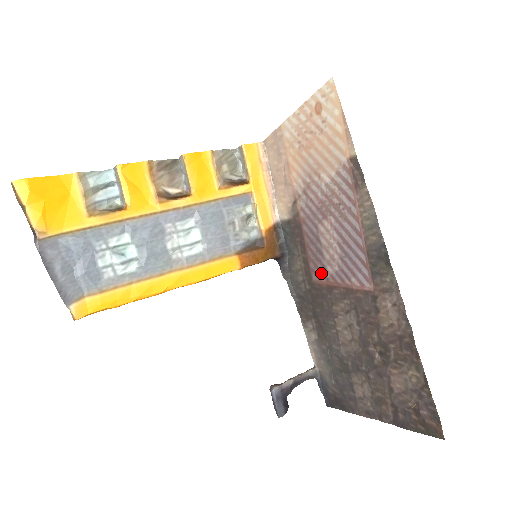
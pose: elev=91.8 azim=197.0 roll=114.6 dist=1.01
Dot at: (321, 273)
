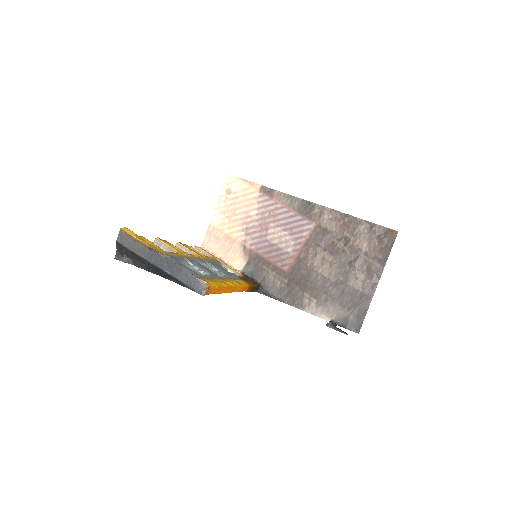
Dot at: (287, 259)
